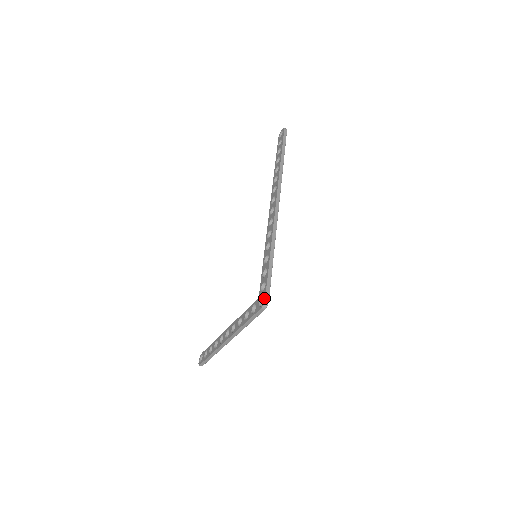
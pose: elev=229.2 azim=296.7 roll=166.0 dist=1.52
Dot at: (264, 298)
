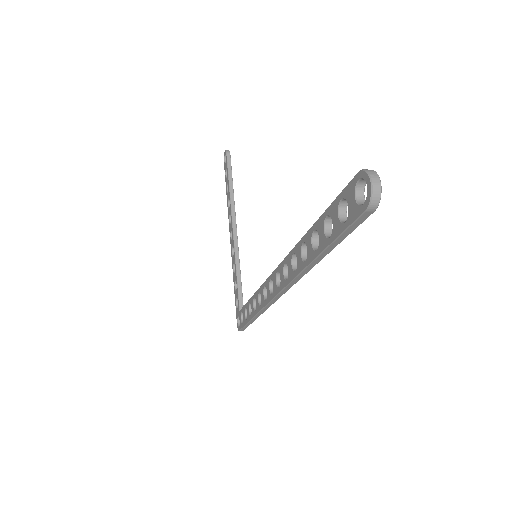
Dot at: (239, 329)
